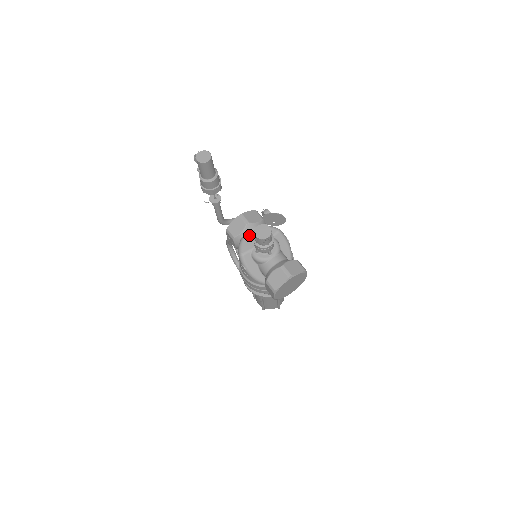
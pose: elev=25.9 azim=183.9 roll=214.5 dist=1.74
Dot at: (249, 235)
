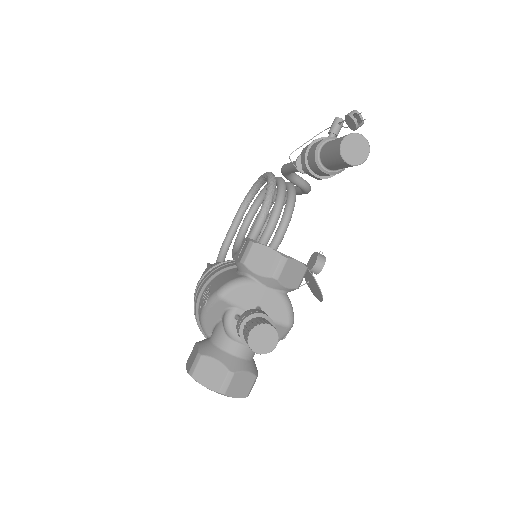
Dot at: (259, 287)
